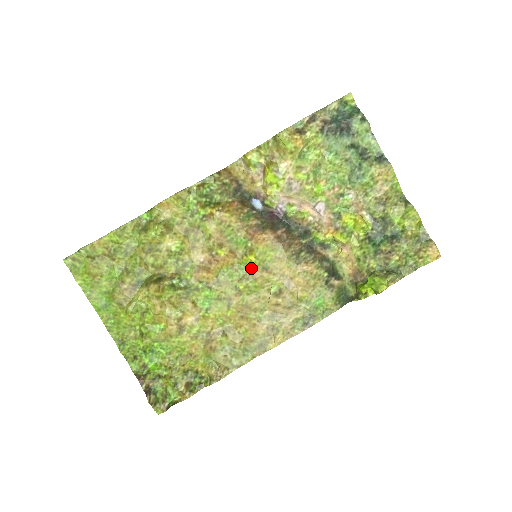
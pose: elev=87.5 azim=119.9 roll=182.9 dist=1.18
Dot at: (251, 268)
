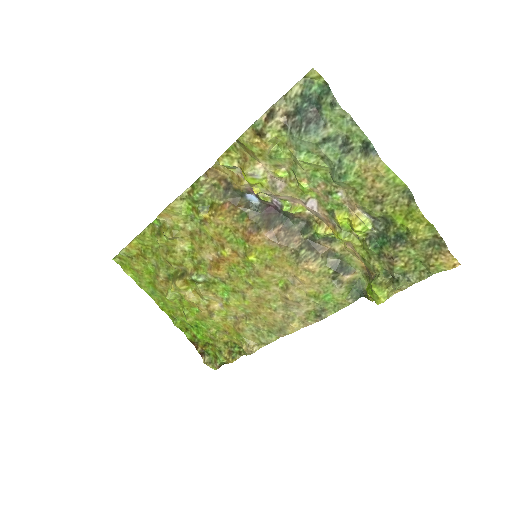
Dot at: (255, 266)
